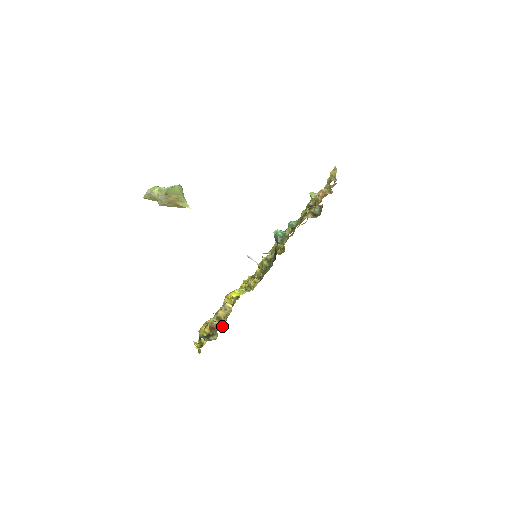
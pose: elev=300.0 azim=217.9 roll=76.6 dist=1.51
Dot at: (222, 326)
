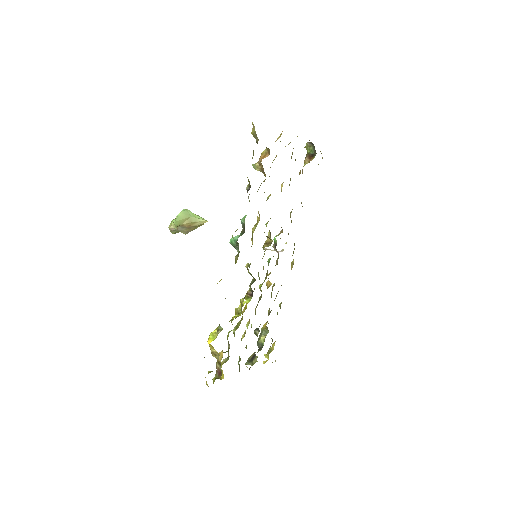
Dot at: (264, 340)
